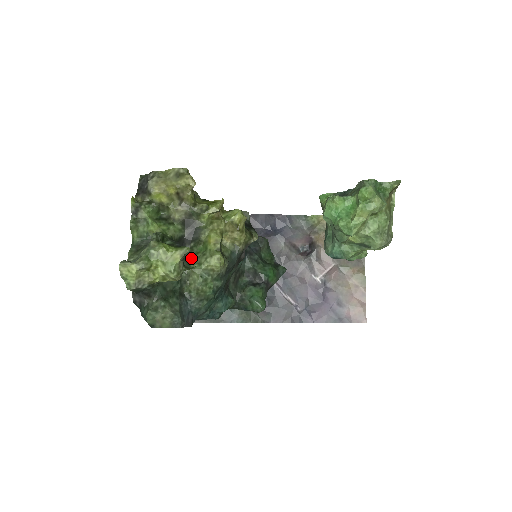
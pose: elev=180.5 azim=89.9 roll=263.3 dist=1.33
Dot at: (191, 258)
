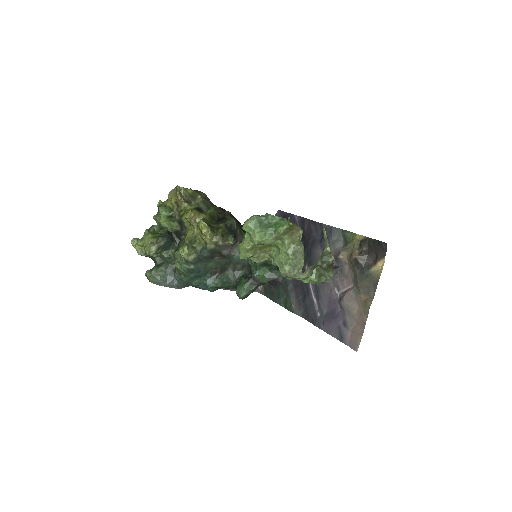
Dot at: occluded
